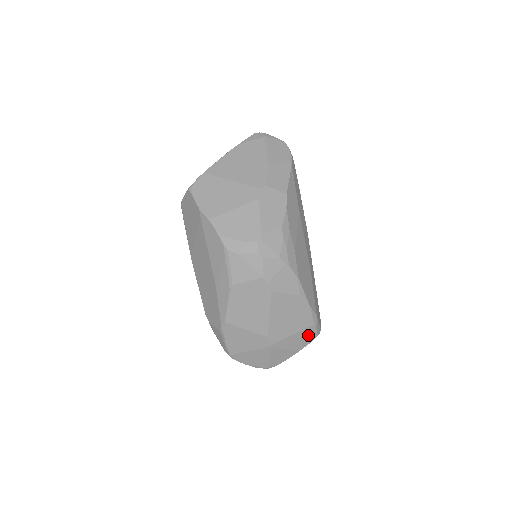
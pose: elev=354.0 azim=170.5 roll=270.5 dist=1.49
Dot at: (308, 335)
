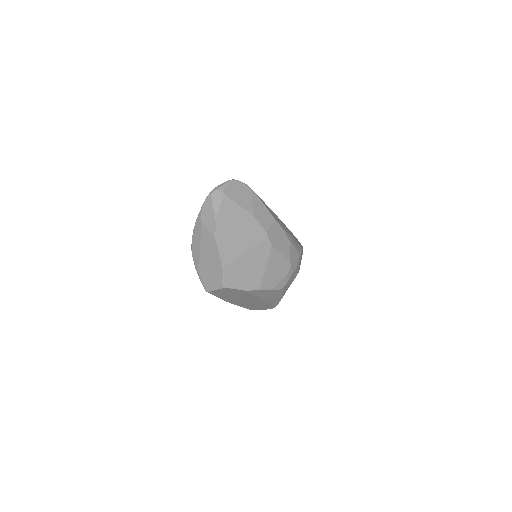
Dot at: occluded
